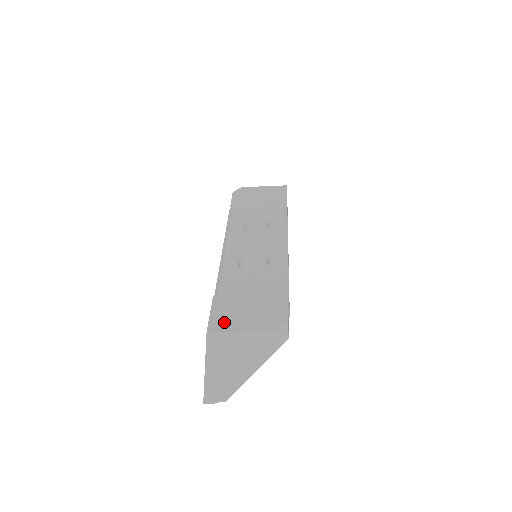
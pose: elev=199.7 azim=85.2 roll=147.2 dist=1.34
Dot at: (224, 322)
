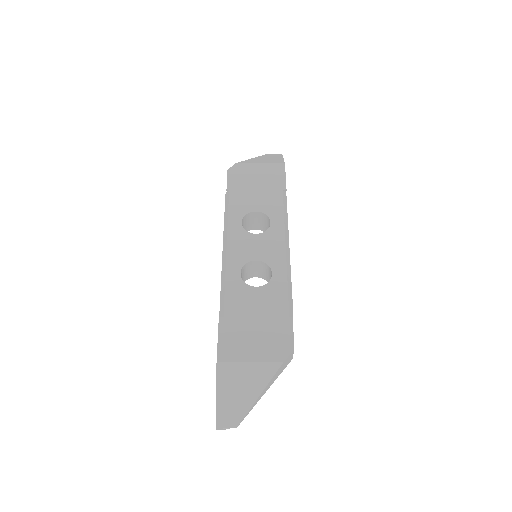
Dot at: (233, 350)
